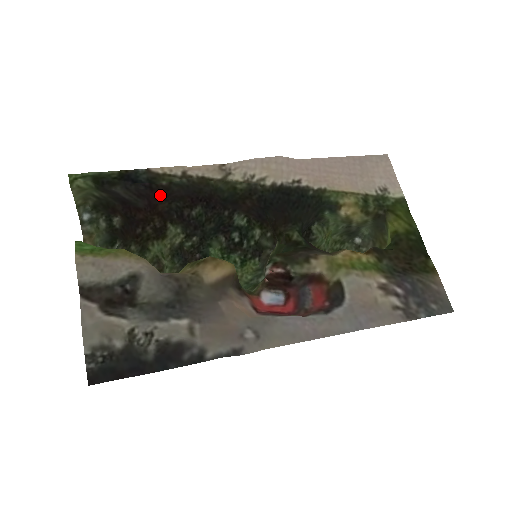
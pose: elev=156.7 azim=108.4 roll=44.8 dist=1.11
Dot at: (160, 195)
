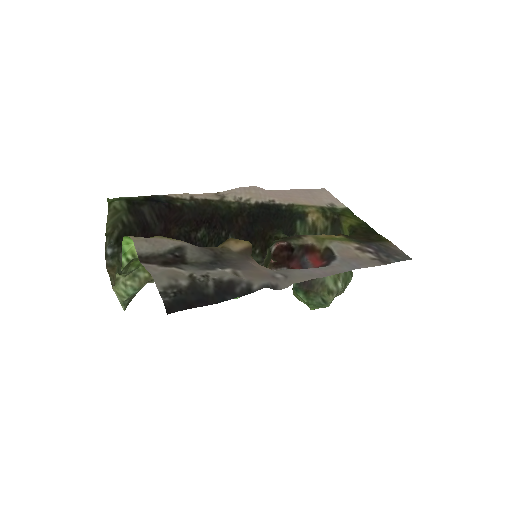
Dot at: (174, 218)
